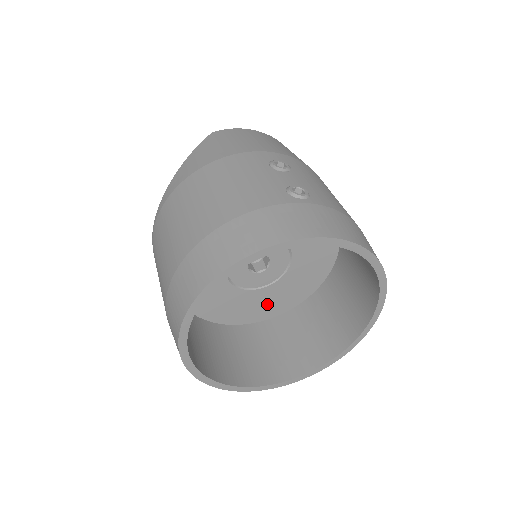
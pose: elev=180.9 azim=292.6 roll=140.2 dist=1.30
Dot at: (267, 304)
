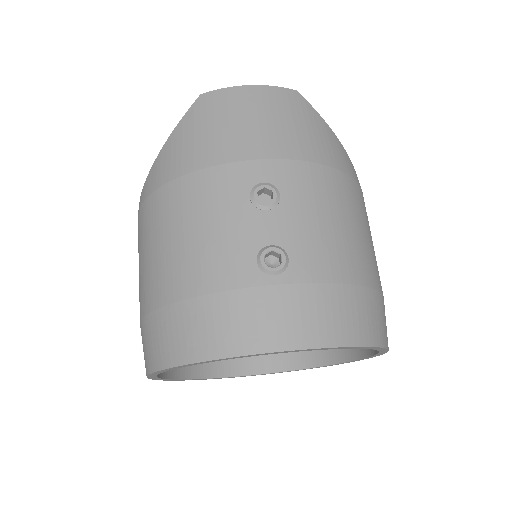
Dot at: occluded
